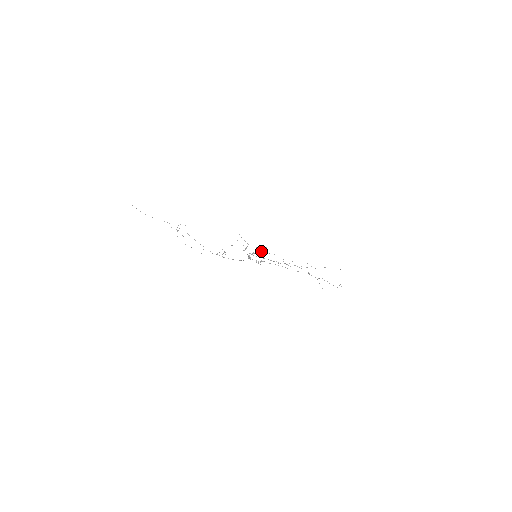
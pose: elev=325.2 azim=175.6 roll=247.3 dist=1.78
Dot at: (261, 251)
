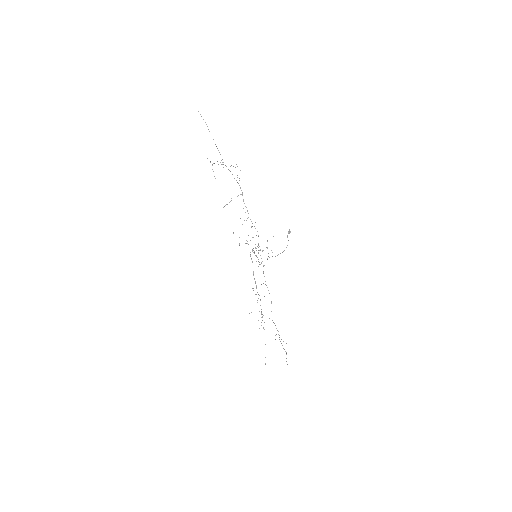
Dot at: (268, 253)
